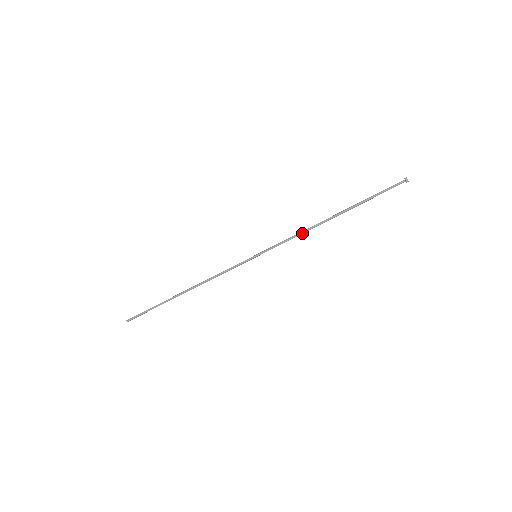
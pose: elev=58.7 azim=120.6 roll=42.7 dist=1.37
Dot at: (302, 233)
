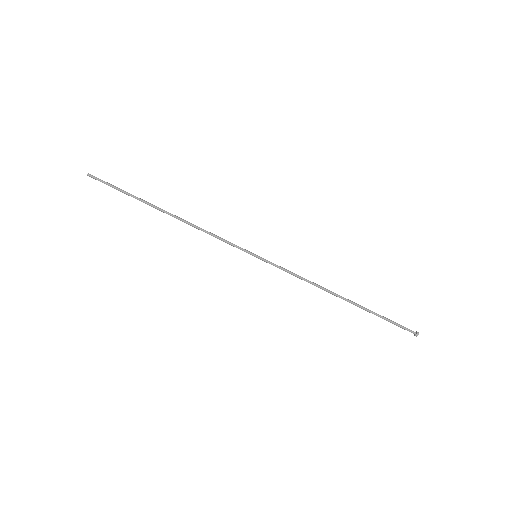
Dot at: (309, 282)
